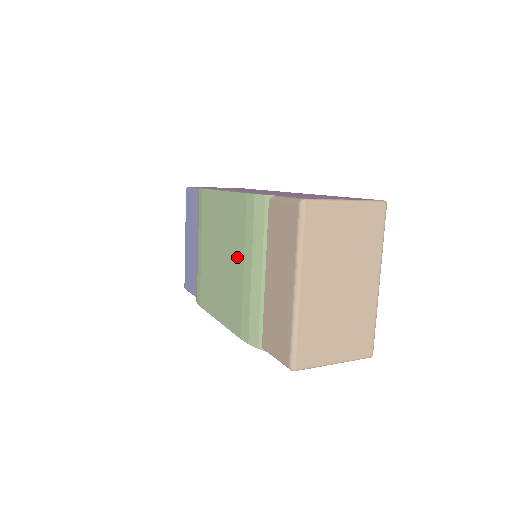
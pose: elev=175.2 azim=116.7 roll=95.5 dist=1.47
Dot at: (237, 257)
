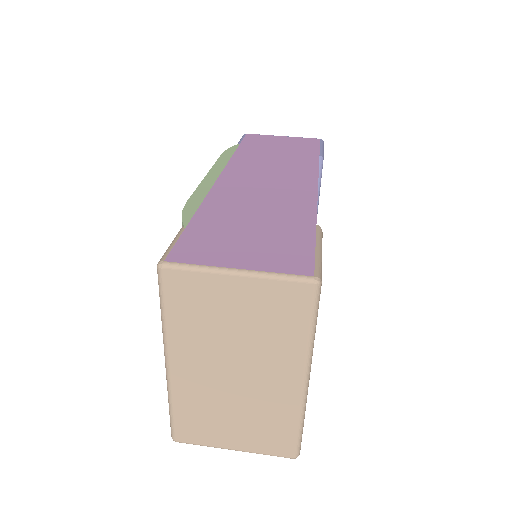
Dot at: occluded
